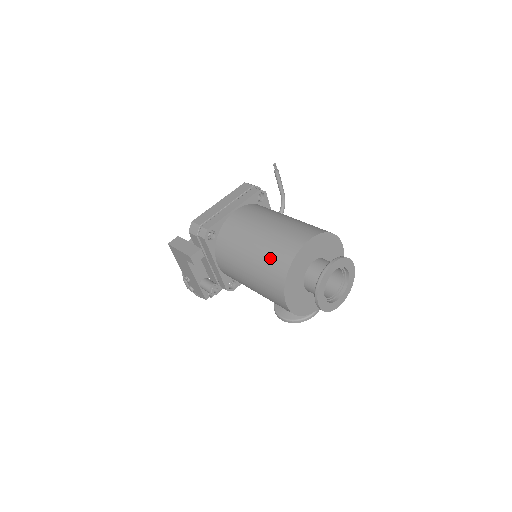
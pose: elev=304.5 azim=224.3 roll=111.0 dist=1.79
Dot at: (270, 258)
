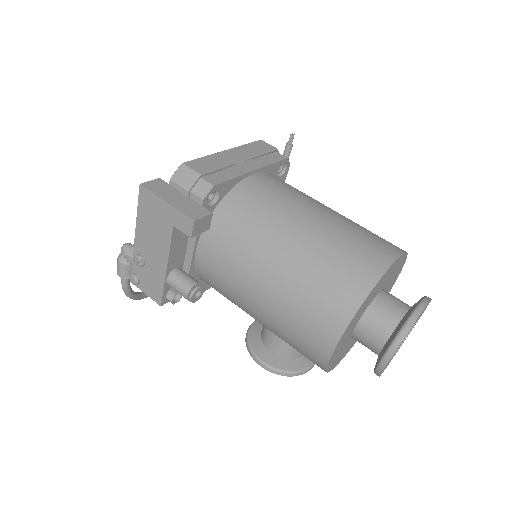
Dot at: (330, 267)
